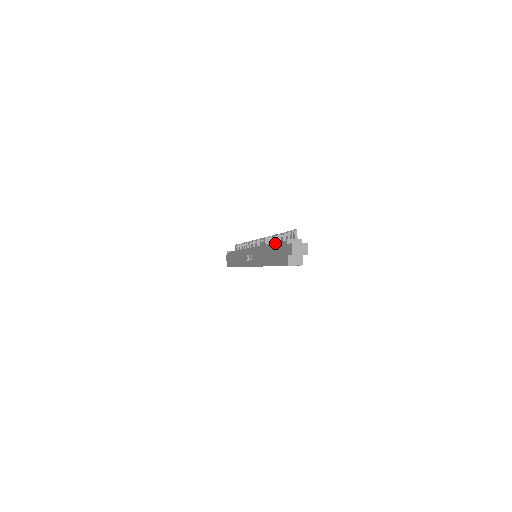
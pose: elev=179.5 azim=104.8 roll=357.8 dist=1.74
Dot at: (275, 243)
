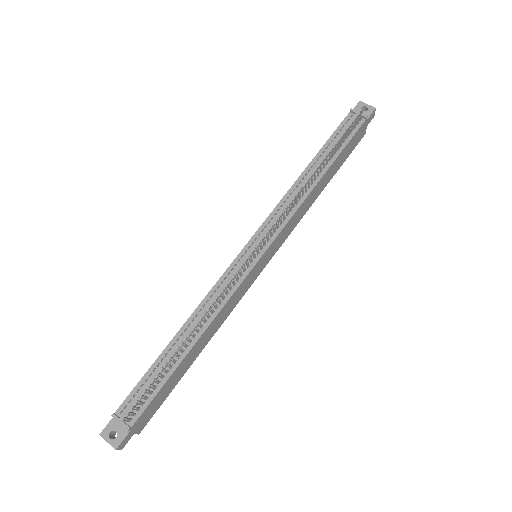
Dot at: (172, 350)
